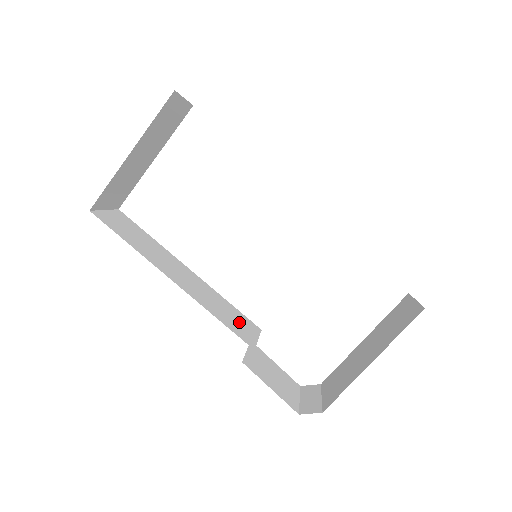
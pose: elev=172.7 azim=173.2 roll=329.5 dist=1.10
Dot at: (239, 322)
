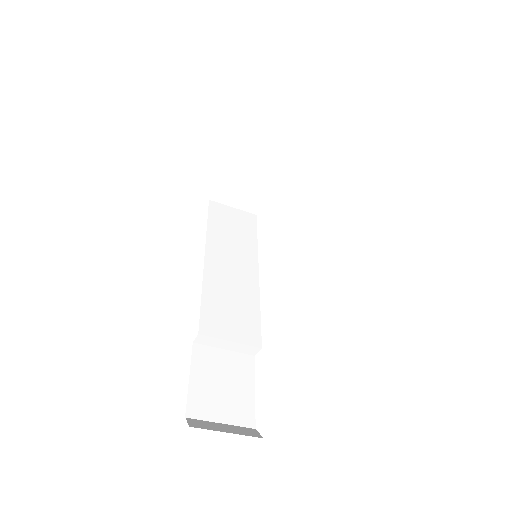
Dot at: (233, 320)
